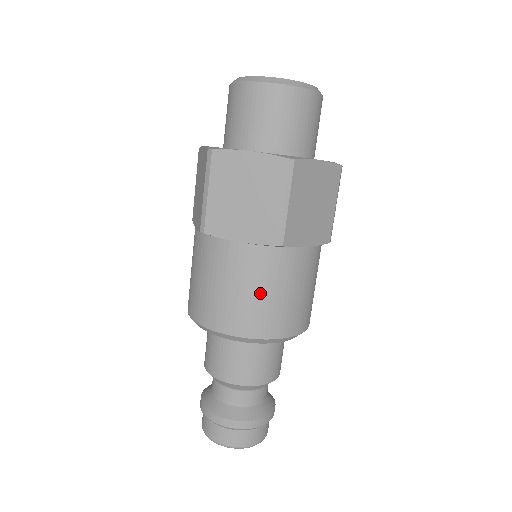
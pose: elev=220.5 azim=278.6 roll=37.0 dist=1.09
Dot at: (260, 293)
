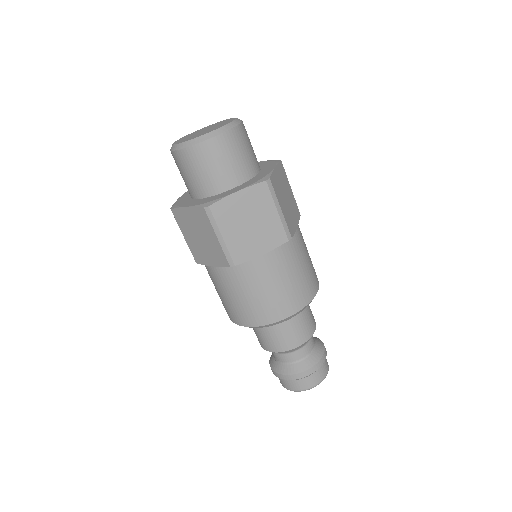
Dot at: (242, 297)
